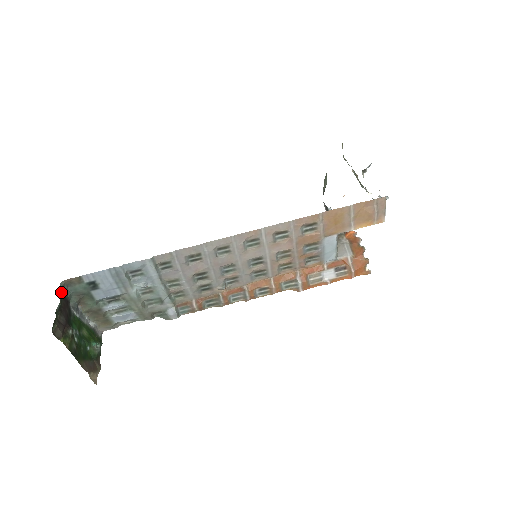
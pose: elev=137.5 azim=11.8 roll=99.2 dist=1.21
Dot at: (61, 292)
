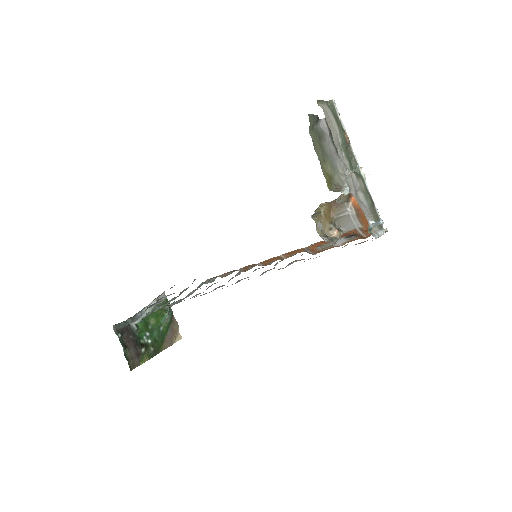
Dot at: (118, 337)
